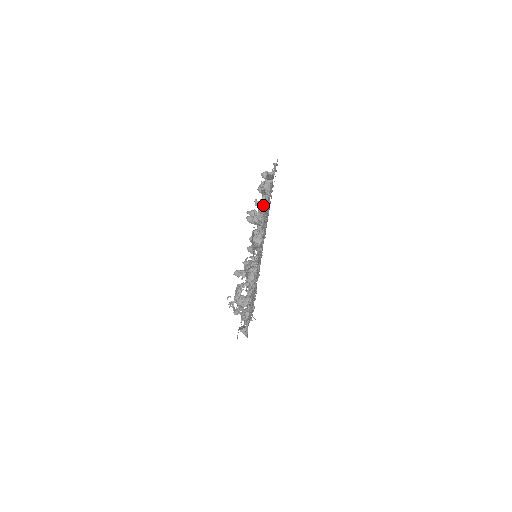
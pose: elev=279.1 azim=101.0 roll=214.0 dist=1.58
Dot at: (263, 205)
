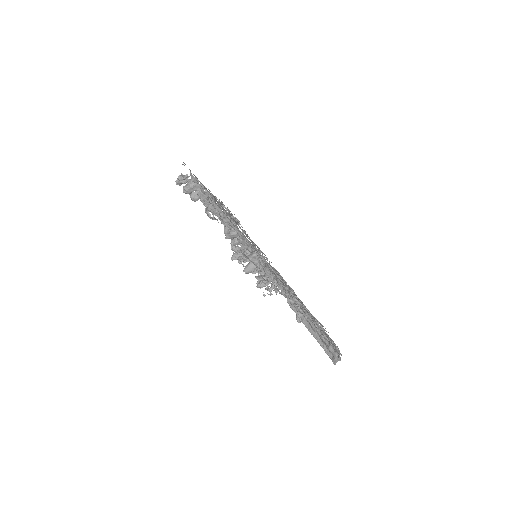
Dot at: (293, 306)
